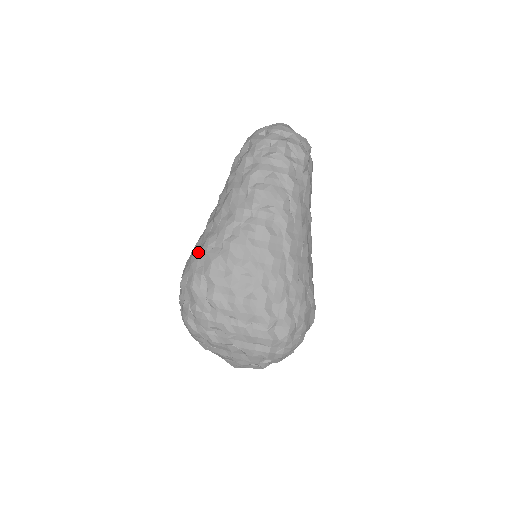
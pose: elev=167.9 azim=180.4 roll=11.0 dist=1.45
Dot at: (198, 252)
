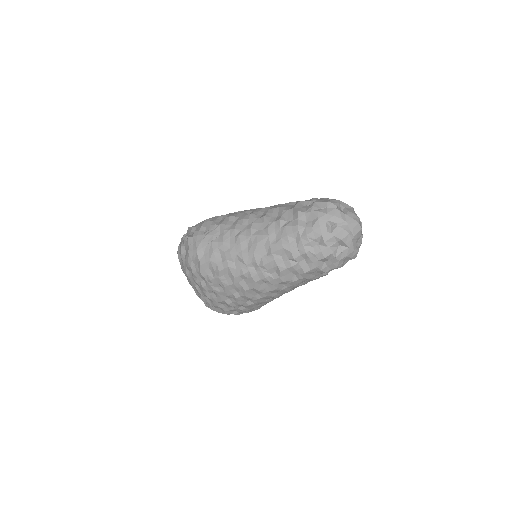
Dot at: (211, 240)
